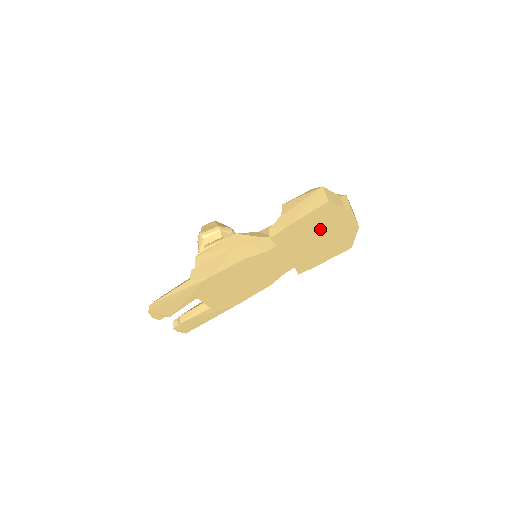
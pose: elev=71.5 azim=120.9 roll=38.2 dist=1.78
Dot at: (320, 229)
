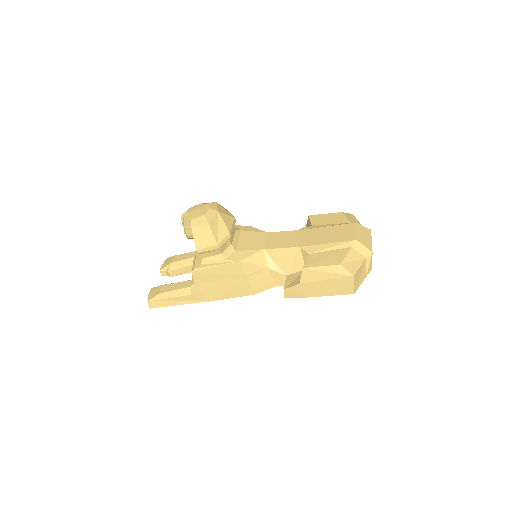
Dot at: occluded
